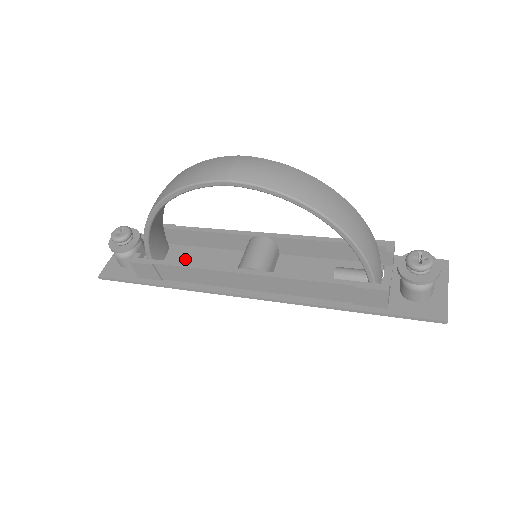
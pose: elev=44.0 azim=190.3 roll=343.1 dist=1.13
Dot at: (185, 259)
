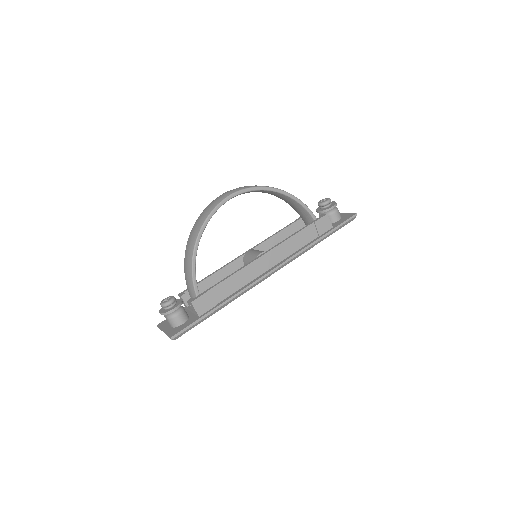
Dot at: occluded
